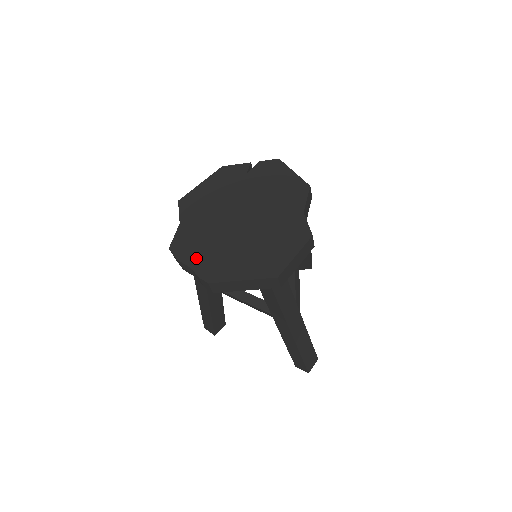
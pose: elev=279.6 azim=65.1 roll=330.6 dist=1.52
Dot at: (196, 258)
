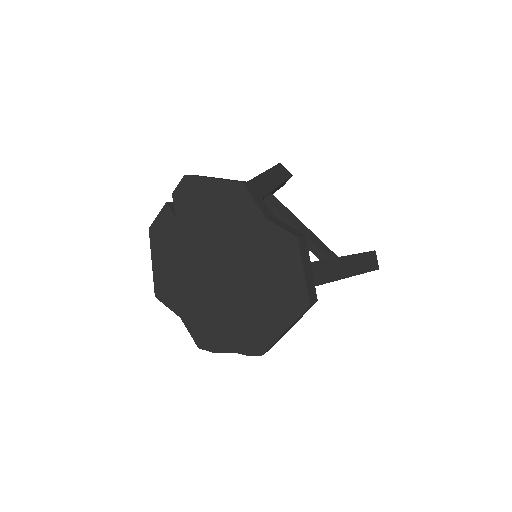
Dot at: (228, 340)
